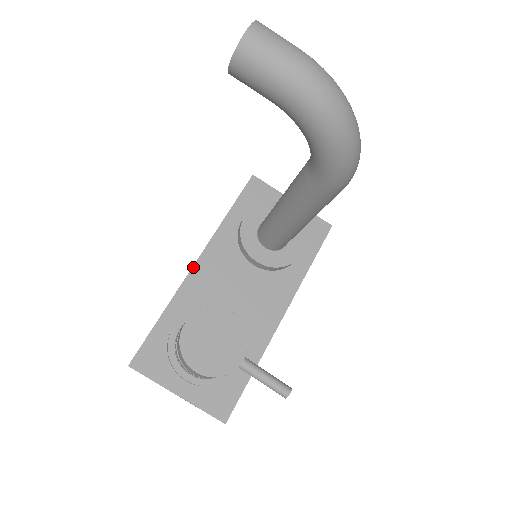
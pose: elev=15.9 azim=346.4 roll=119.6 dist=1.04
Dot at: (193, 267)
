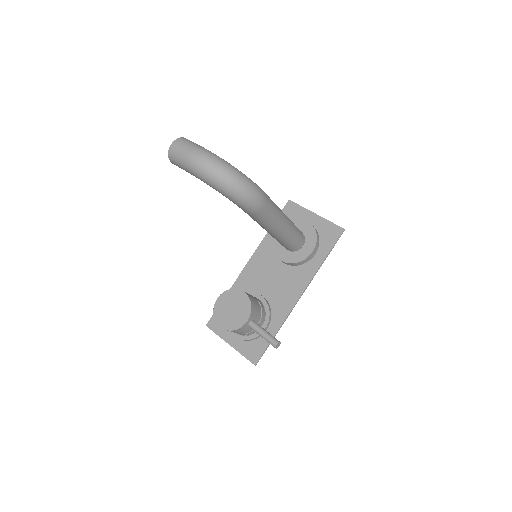
Dot at: (245, 266)
